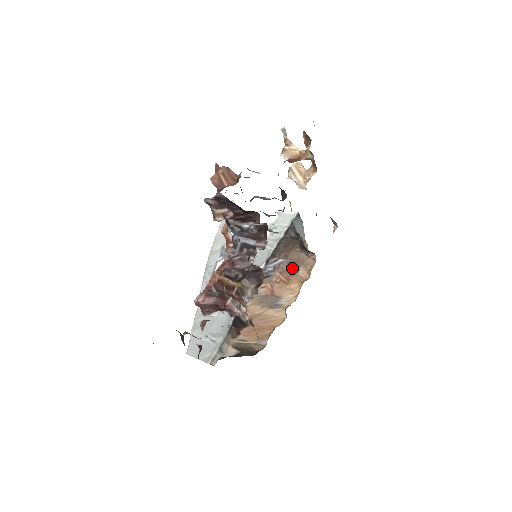
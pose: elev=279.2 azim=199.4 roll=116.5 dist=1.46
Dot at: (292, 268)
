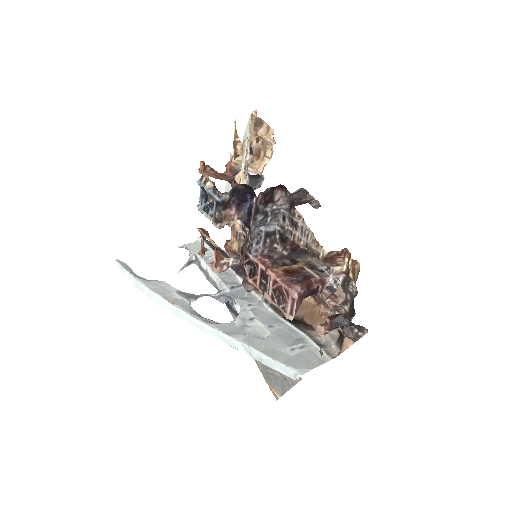
Dot at: occluded
